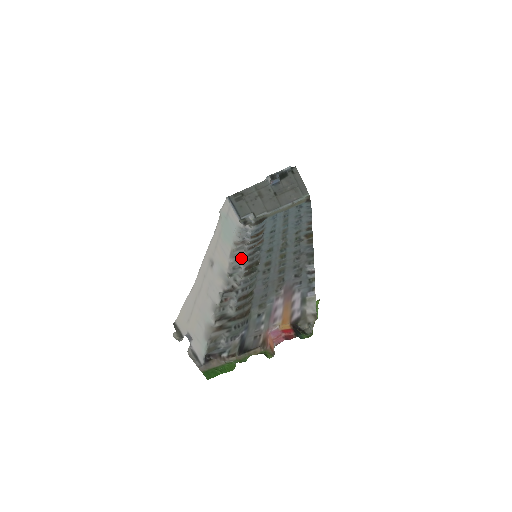
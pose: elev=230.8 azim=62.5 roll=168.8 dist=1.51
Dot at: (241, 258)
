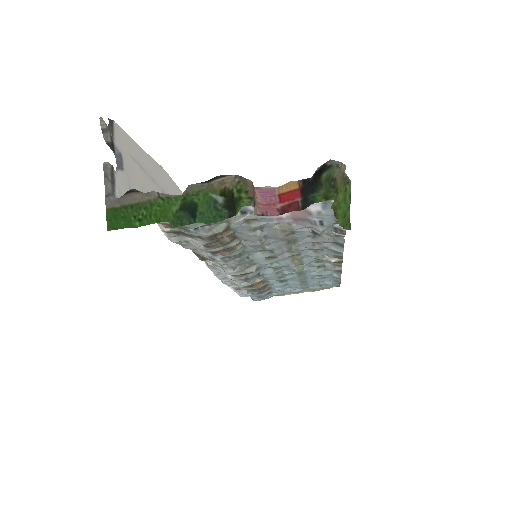
Dot at: occluded
